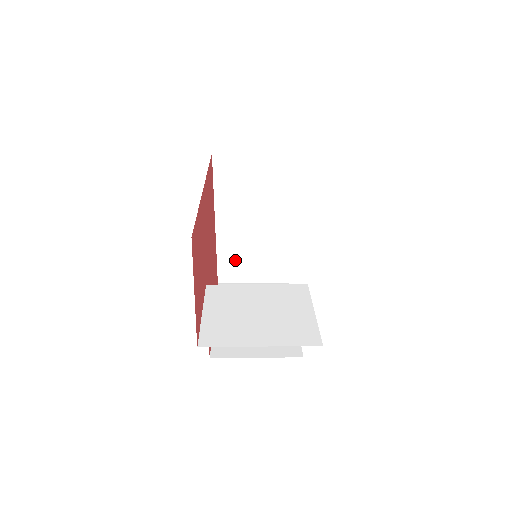
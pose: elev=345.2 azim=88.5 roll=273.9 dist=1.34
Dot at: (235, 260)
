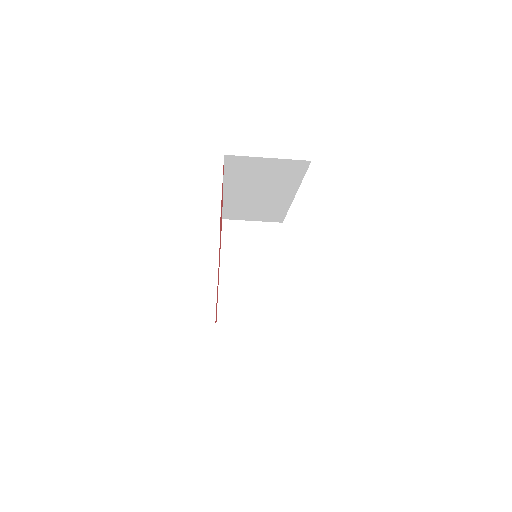
Dot at: (233, 312)
